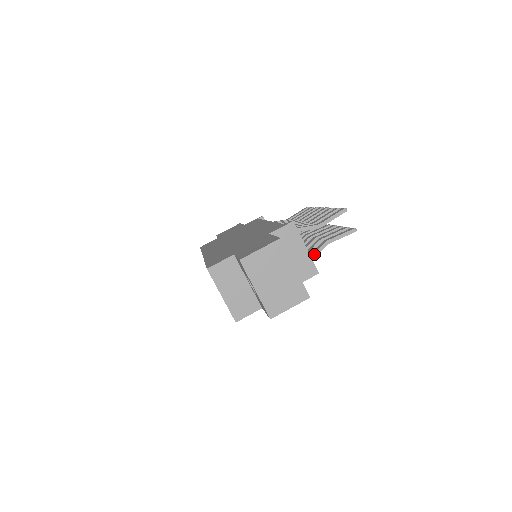
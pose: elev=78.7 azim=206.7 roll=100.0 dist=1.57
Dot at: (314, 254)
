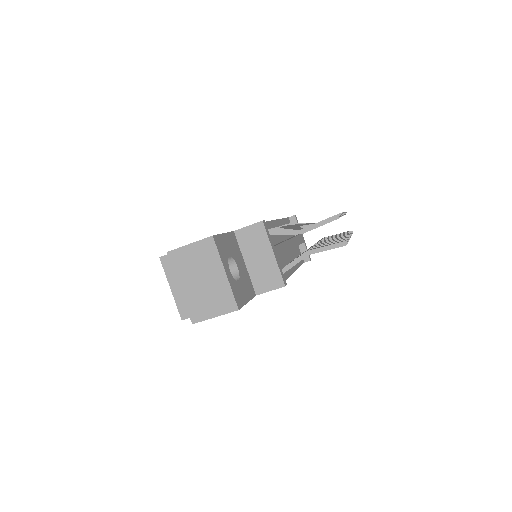
Dot at: (291, 263)
